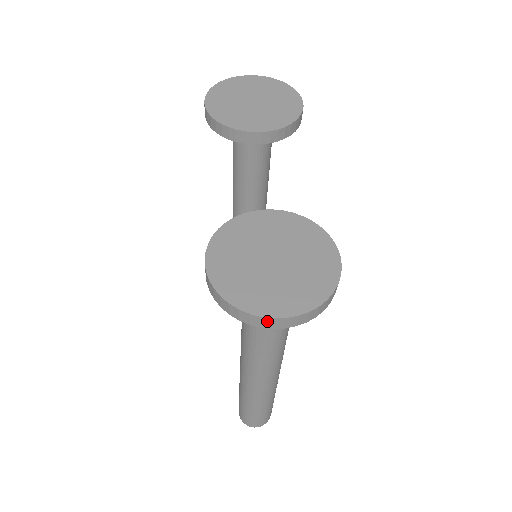
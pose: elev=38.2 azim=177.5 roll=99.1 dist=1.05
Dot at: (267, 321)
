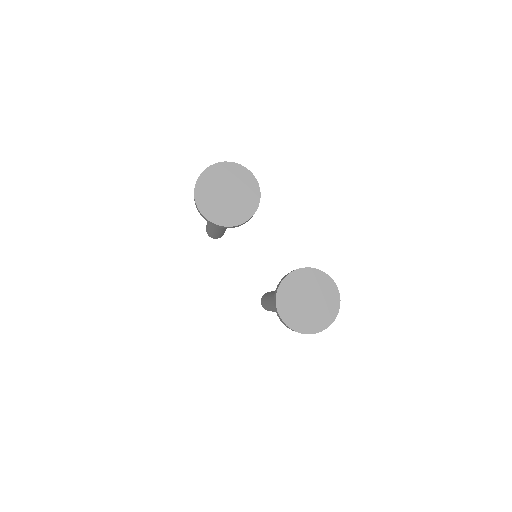
Dot at: occluded
